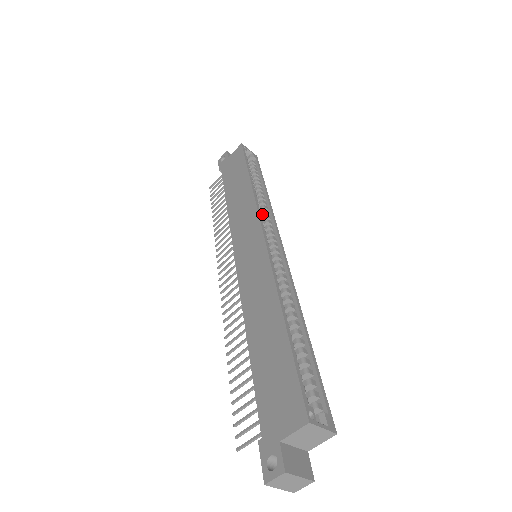
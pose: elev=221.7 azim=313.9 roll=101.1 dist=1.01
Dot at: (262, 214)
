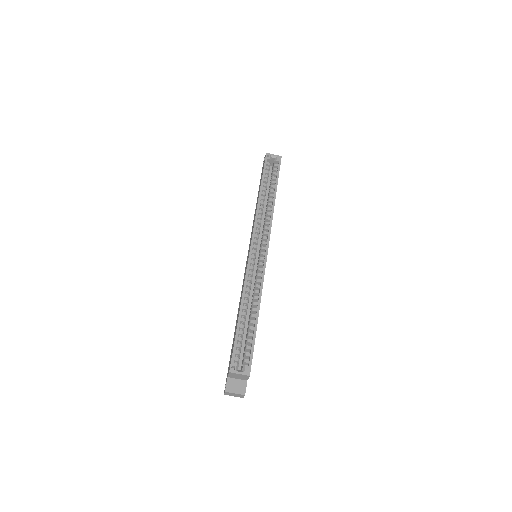
Dot at: (265, 220)
